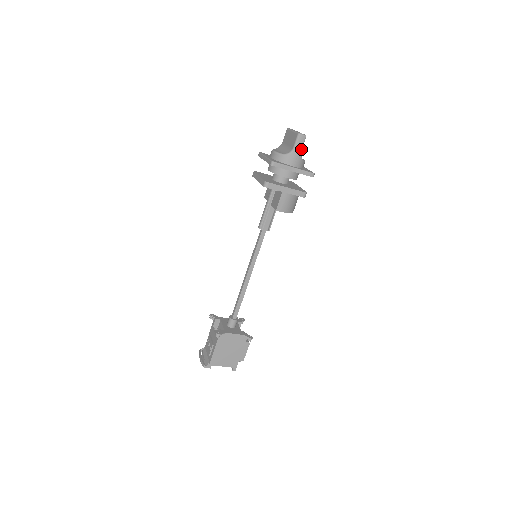
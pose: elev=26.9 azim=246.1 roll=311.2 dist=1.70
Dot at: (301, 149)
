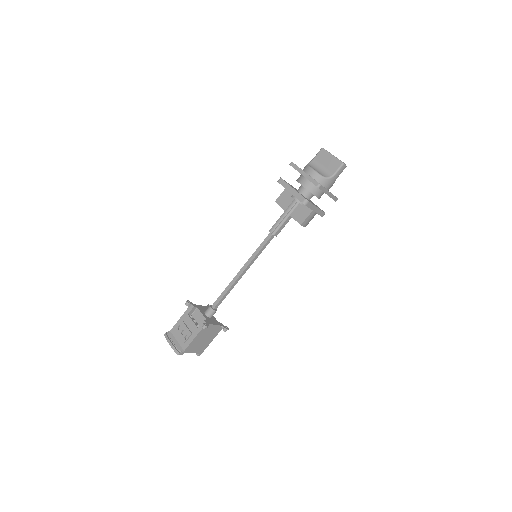
Dot at: (338, 176)
